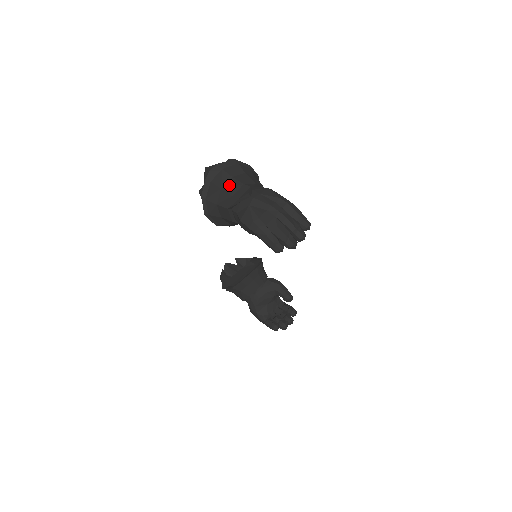
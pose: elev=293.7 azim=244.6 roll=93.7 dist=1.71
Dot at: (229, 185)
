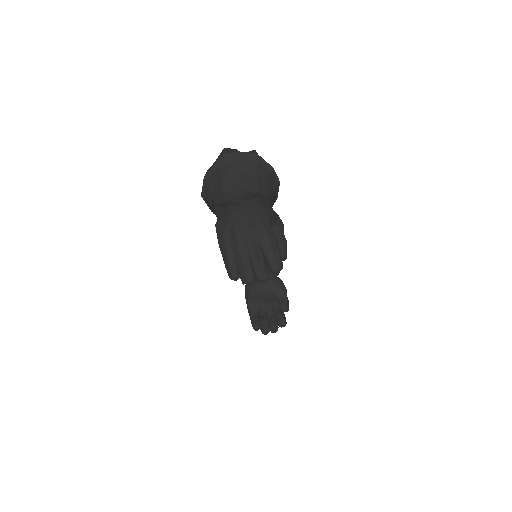
Dot at: (230, 181)
